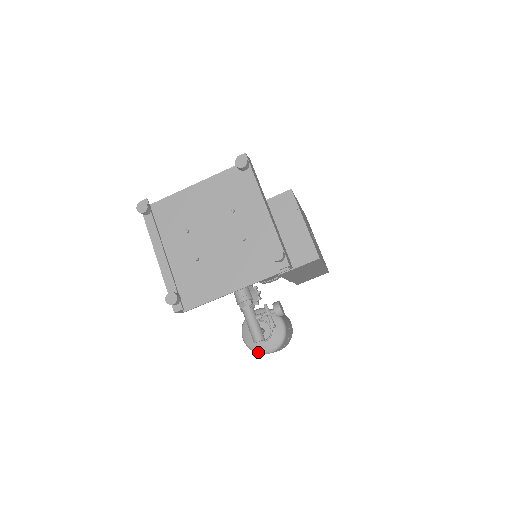
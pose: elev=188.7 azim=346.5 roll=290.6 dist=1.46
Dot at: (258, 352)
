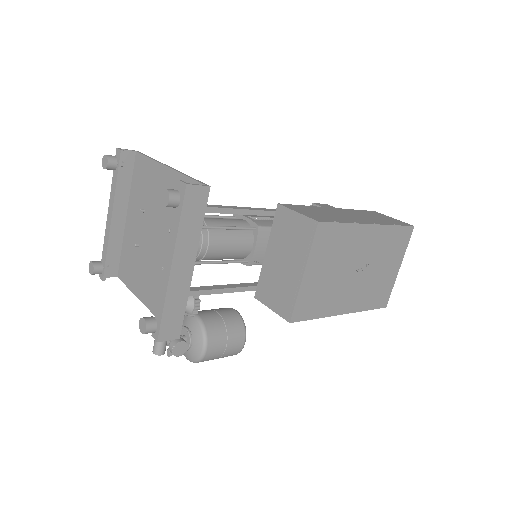
Dot at: occluded
